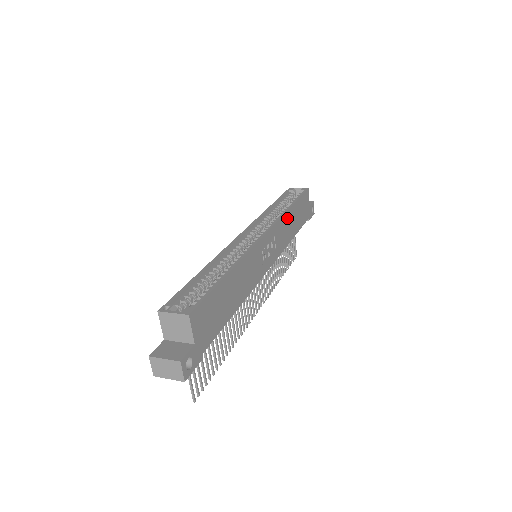
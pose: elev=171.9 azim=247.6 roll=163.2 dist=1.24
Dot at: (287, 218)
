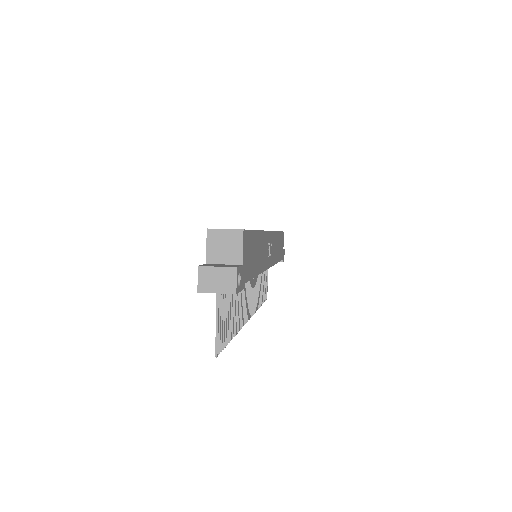
Dot at: (276, 238)
